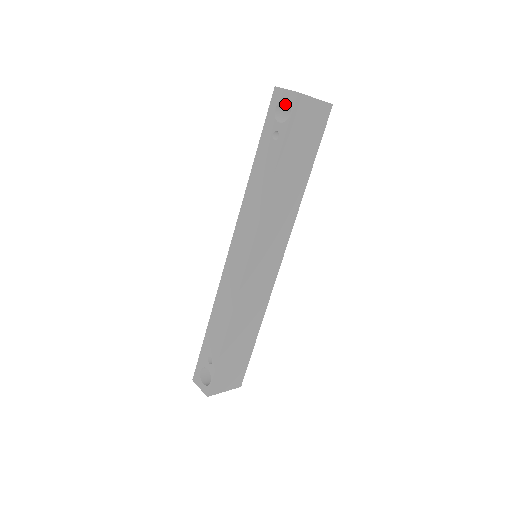
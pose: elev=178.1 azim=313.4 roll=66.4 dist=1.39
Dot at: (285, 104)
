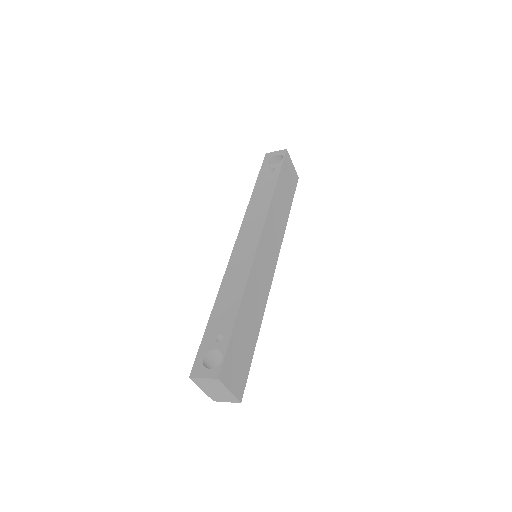
Dot at: (274, 162)
